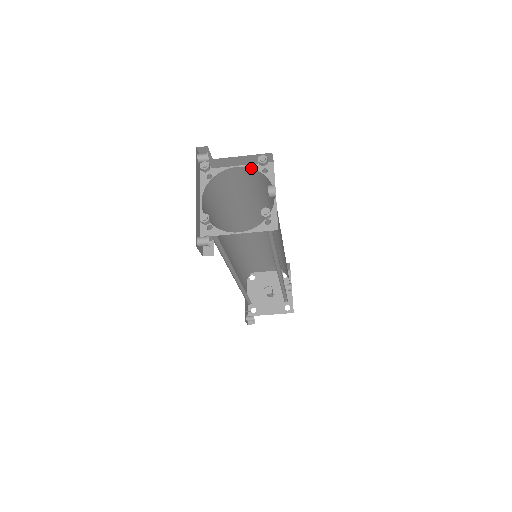
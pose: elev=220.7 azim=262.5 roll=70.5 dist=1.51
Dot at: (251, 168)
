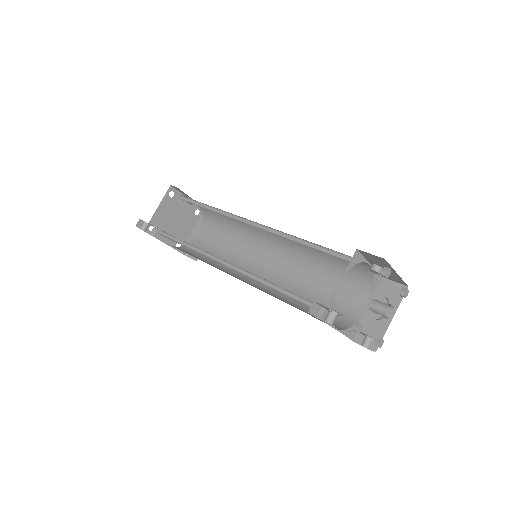
Dot at: (201, 224)
